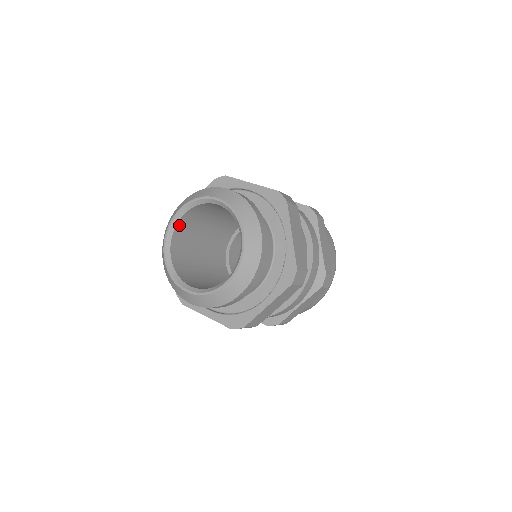
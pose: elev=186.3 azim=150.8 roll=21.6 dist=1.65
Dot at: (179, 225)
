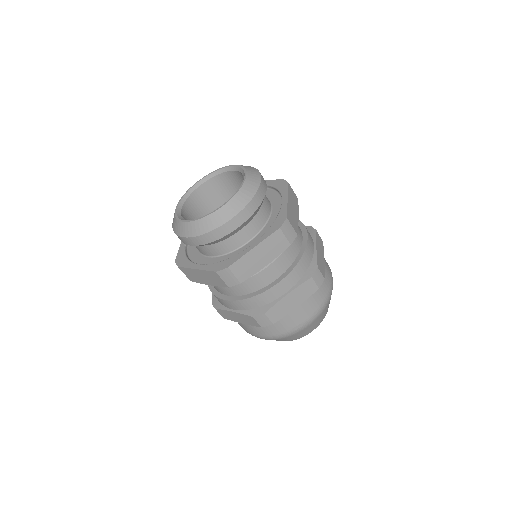
Dot at: (196, 193)
